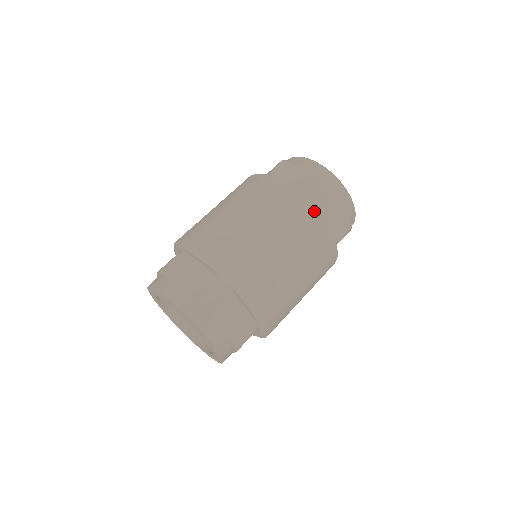
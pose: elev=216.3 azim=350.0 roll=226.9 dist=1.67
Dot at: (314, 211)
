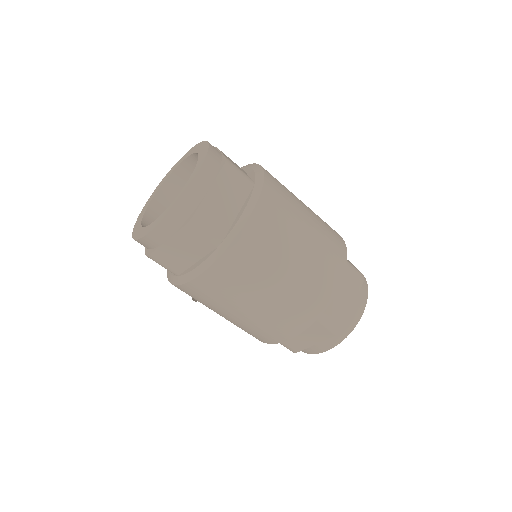
Dot at: (345, 262)
